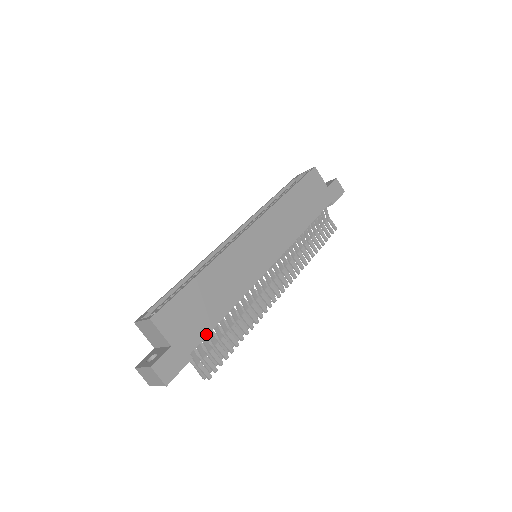
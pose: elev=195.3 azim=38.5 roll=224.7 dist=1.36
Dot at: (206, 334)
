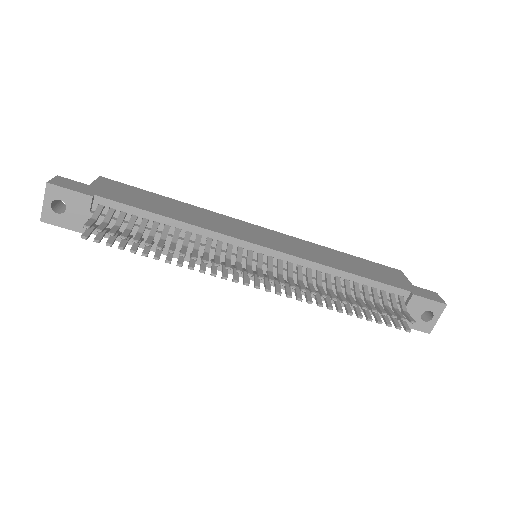
Dot at: (126, 204)
